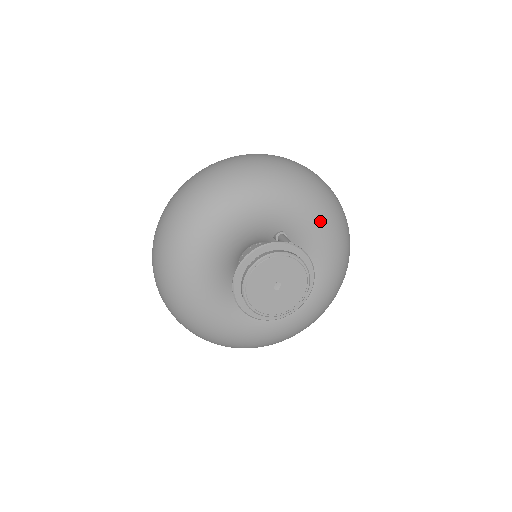
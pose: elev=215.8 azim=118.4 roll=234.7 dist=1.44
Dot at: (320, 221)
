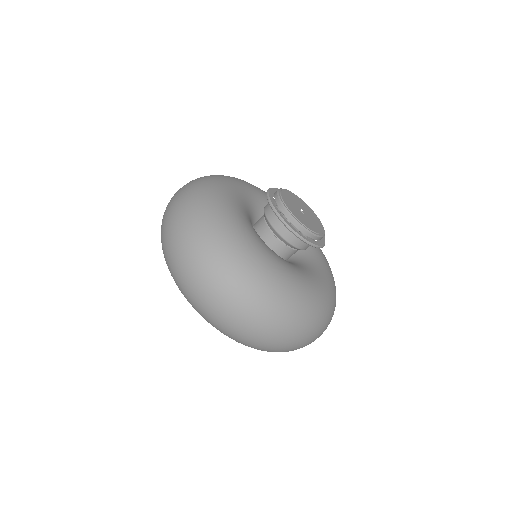
Dot at: occluded
